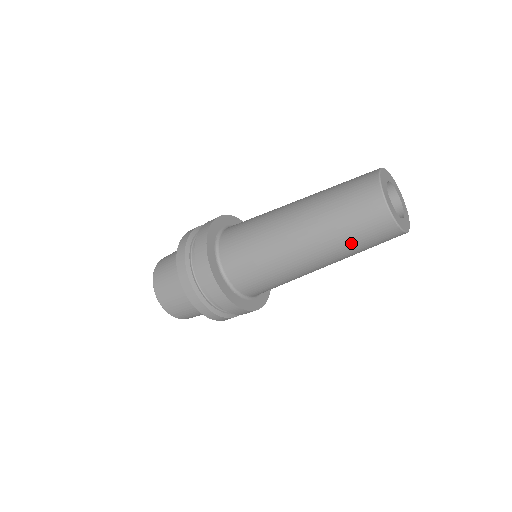
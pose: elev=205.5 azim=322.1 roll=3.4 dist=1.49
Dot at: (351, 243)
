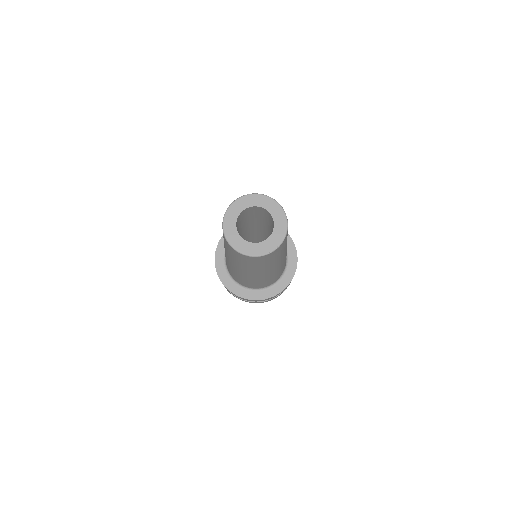
Dot at: (246, 265)
